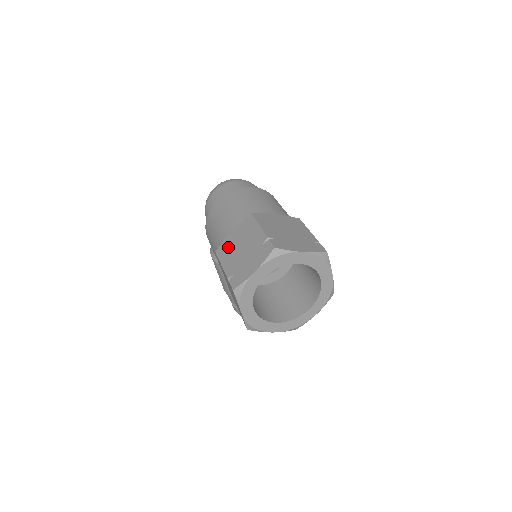
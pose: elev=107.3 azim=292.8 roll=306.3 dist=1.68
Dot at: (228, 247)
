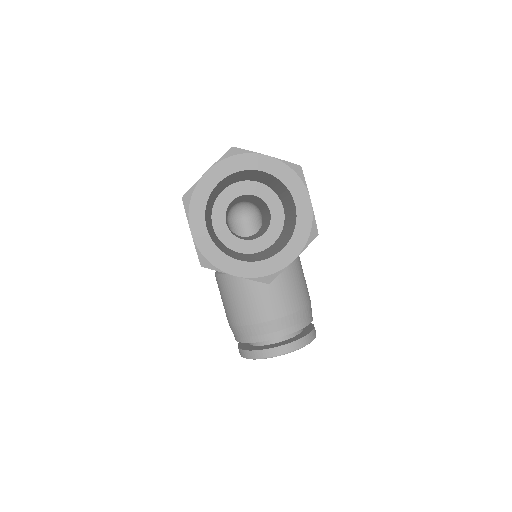
Dot at: occluded
